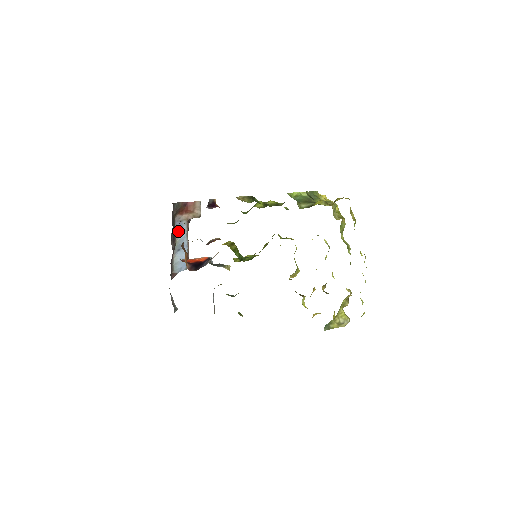
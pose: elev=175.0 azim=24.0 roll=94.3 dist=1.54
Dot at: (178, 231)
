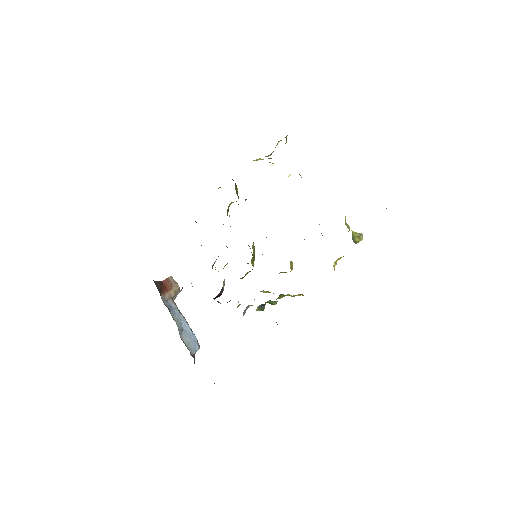
Dot at: (170, 311)
